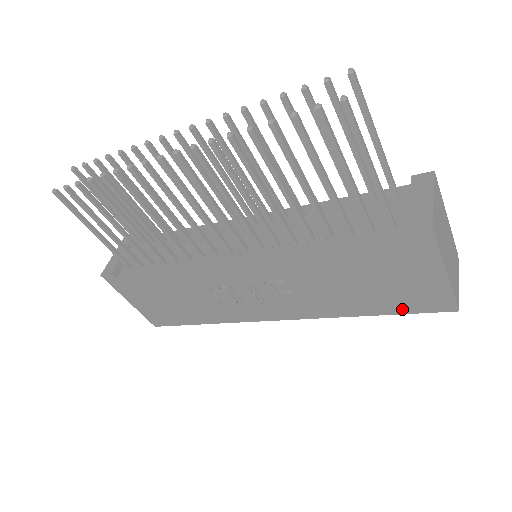
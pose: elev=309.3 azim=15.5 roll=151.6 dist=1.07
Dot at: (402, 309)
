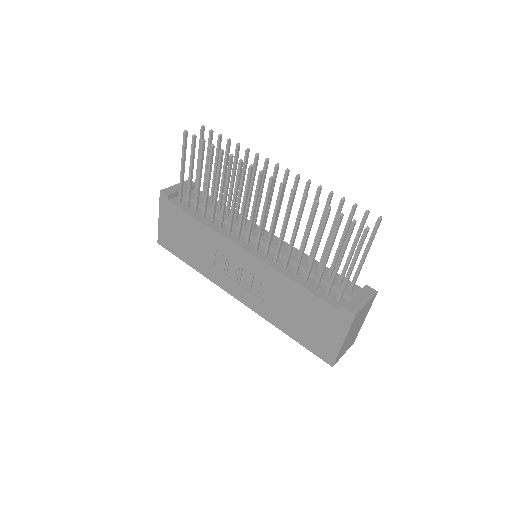
Dot at: (307, 344)
